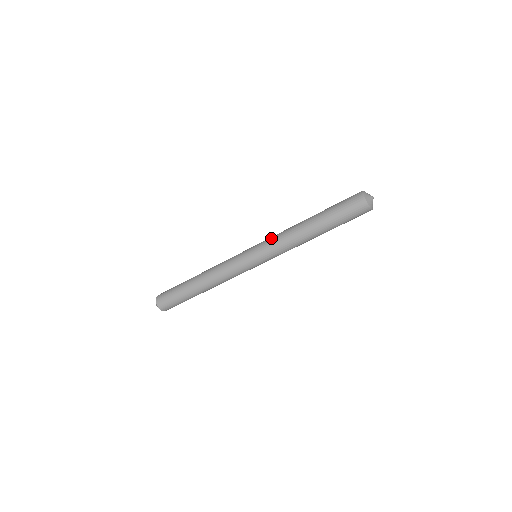
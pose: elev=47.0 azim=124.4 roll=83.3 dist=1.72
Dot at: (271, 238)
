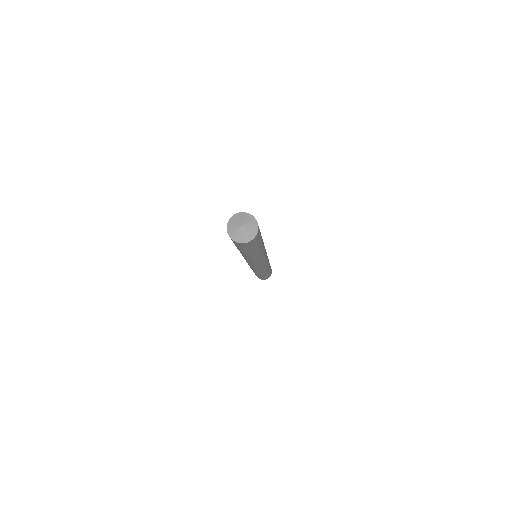
Dot at: occluded
